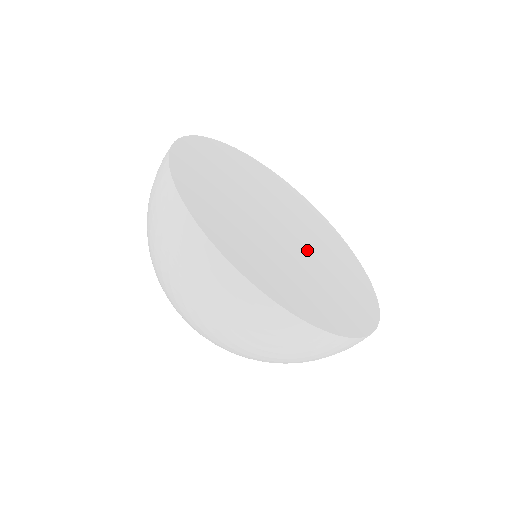
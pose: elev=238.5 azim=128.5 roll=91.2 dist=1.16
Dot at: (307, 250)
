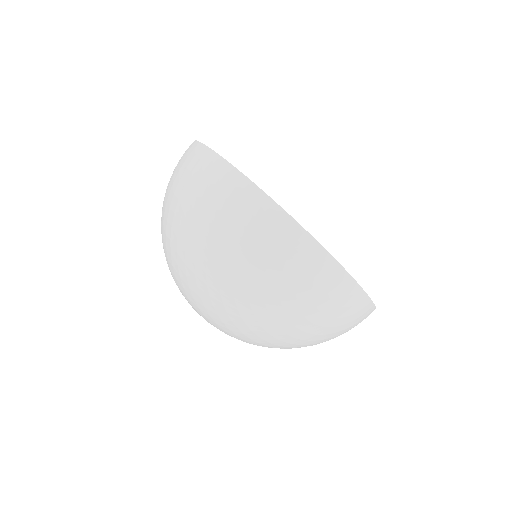
Dot at: occluded
